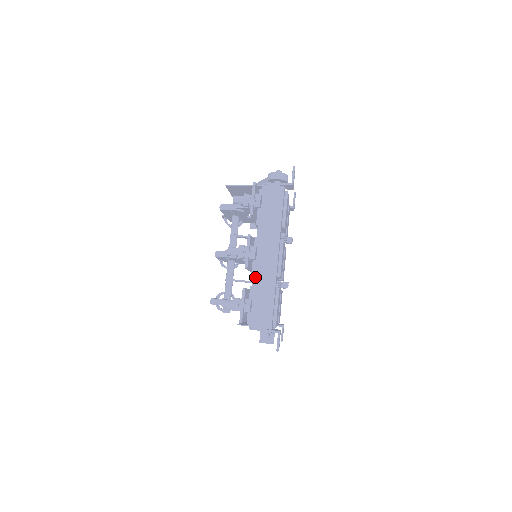
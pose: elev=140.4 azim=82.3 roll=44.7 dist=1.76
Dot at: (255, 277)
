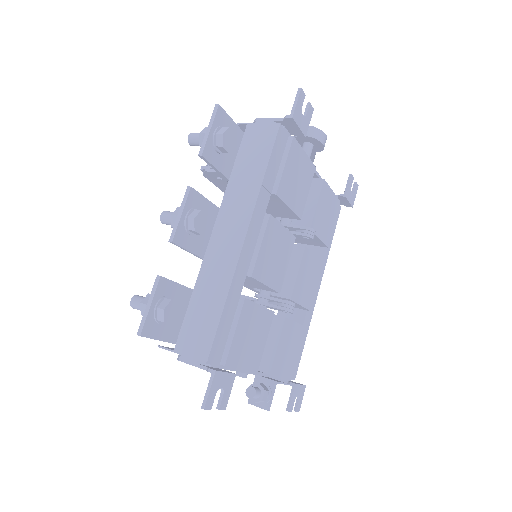
Dot at: (203, 269)
